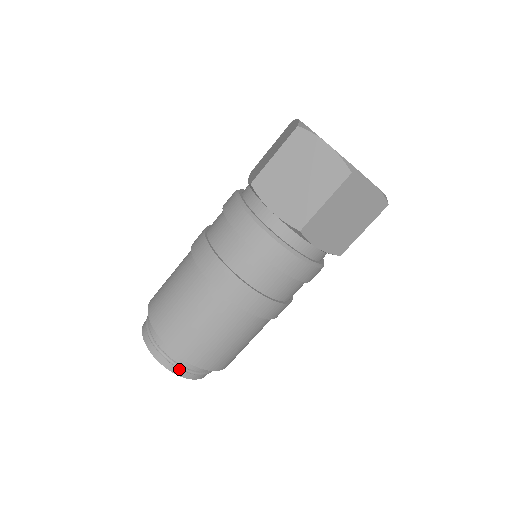
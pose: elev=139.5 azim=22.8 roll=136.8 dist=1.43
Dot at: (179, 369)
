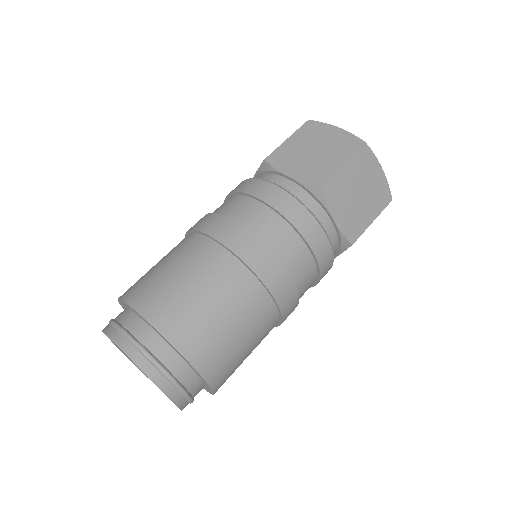
Dot at: (155, 368)
